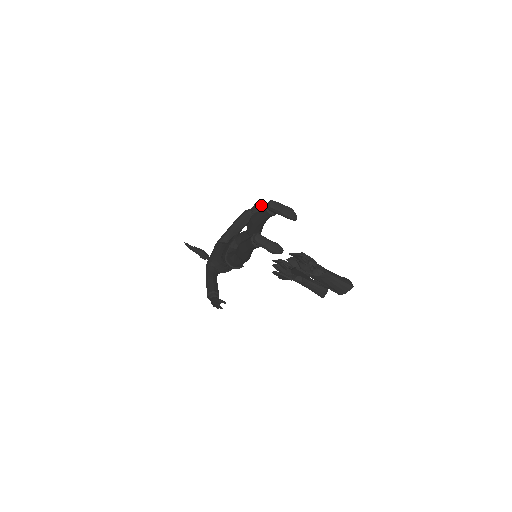
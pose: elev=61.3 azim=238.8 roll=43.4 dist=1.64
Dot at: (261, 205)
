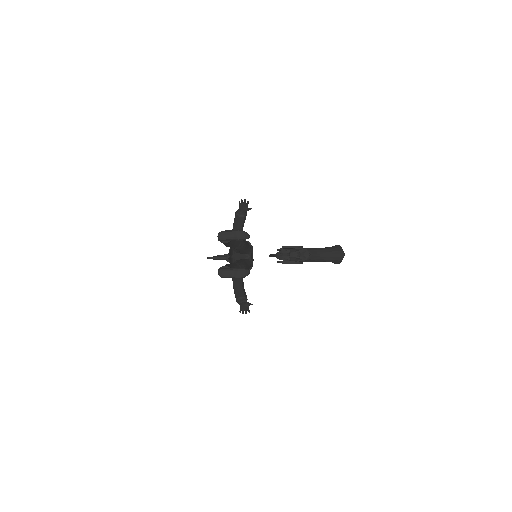
Dot at: (244, 203)
